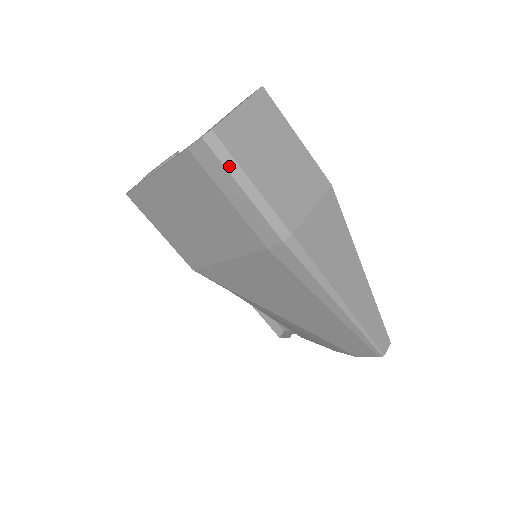
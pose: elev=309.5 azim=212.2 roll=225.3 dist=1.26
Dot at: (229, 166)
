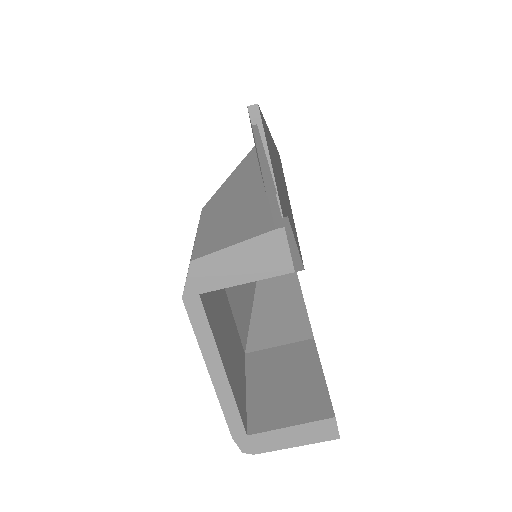
Dot at: occluded
